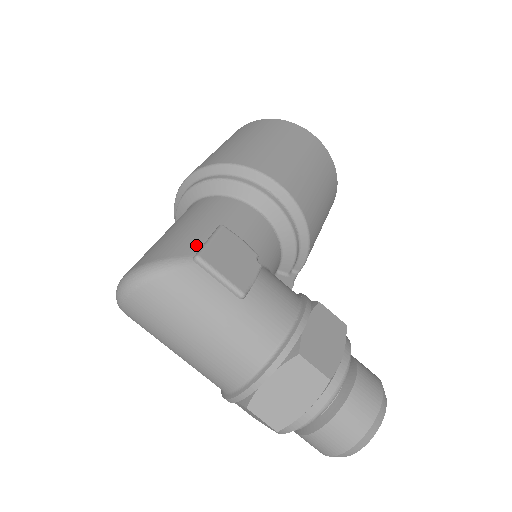
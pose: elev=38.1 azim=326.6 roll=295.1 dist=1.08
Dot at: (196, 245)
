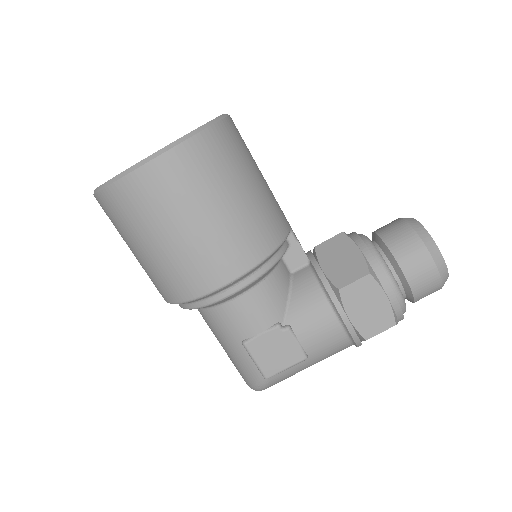
Dot at: (253, 368)
